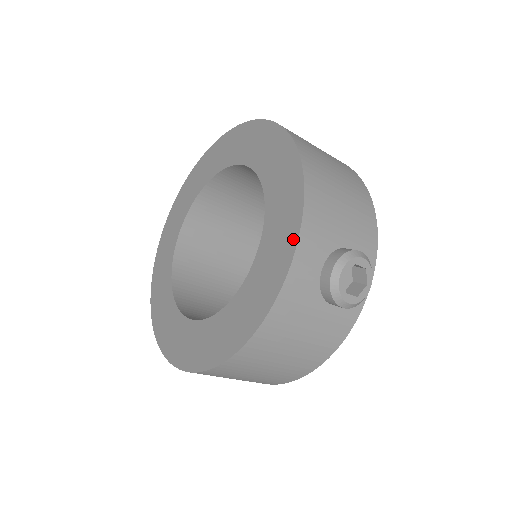
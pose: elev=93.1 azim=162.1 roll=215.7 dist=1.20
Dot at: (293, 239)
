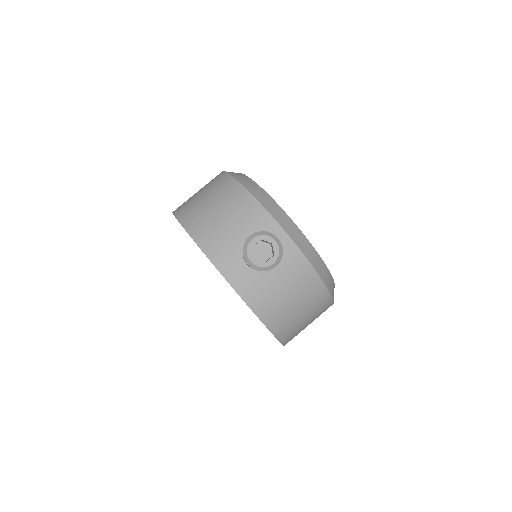
Dot at: occluded
